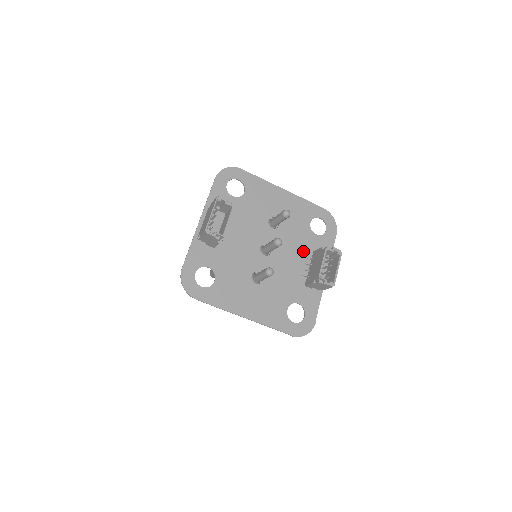
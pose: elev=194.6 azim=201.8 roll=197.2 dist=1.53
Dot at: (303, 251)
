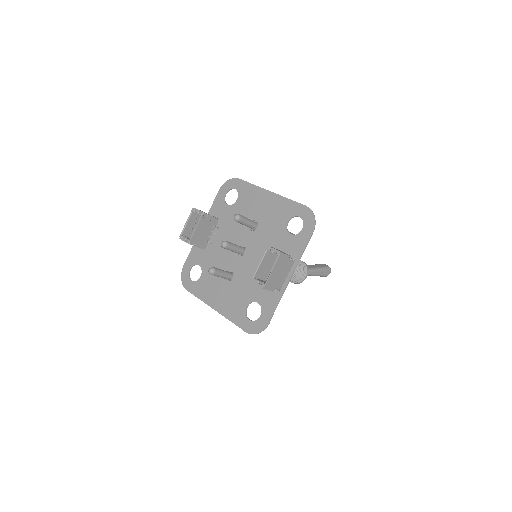
Dot at: occluded
